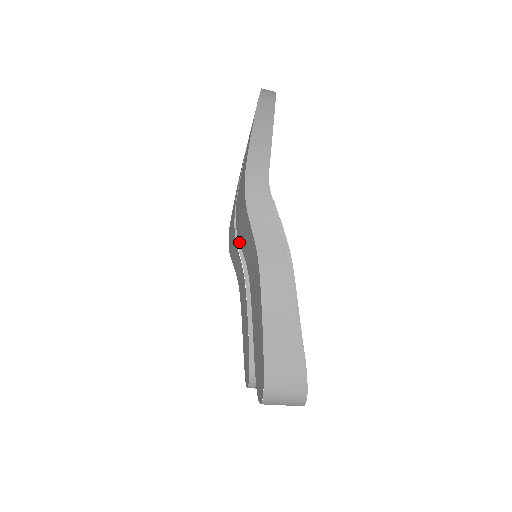
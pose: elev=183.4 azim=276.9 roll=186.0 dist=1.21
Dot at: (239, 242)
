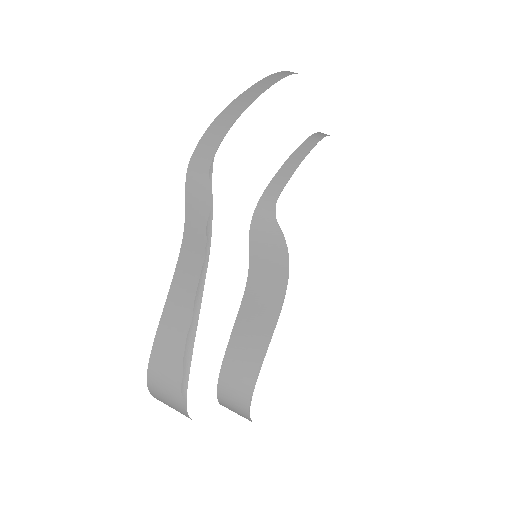
Dot at: occluded
